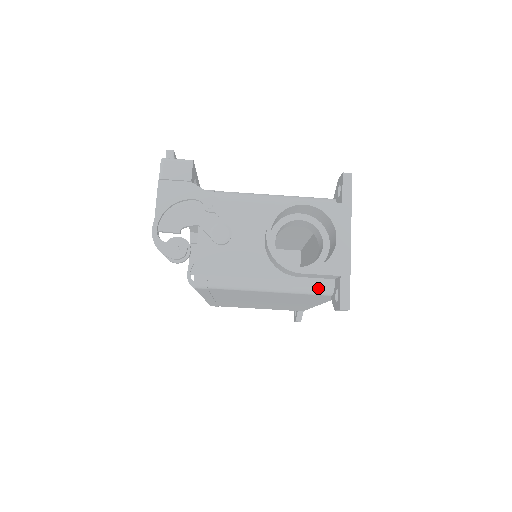
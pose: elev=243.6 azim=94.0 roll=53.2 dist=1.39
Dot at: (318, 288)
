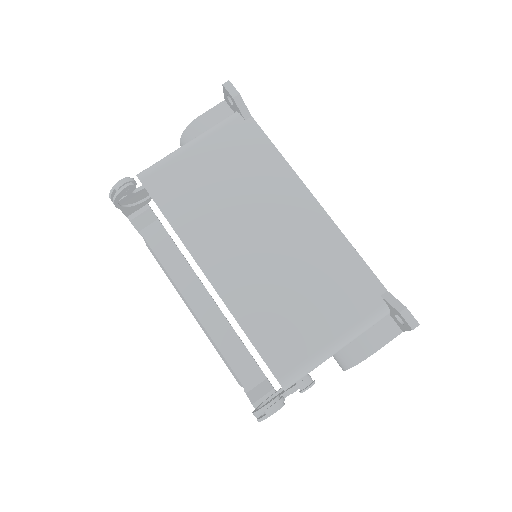
Dot at: (225, 119)
